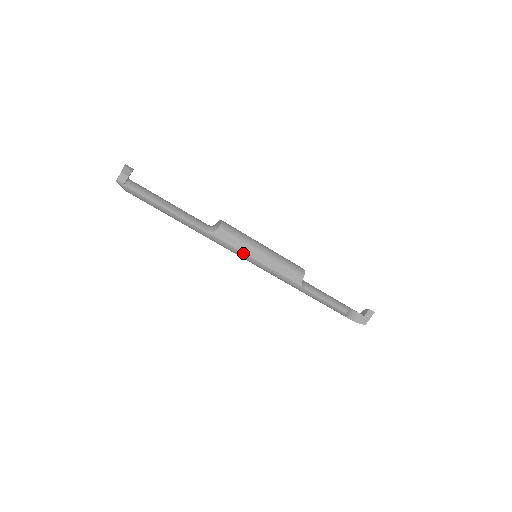
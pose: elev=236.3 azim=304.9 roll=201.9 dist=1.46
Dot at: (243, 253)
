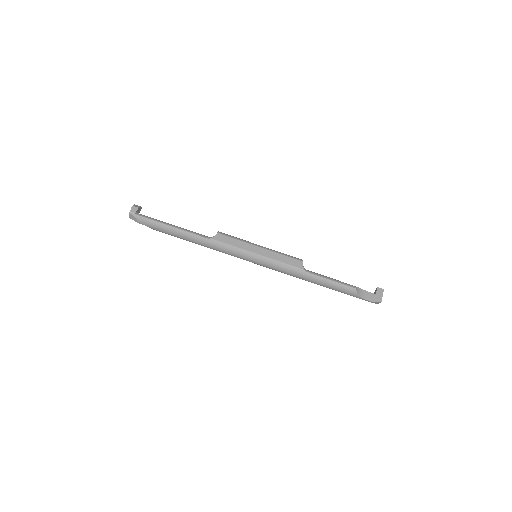
Dot at: (243, 250)
